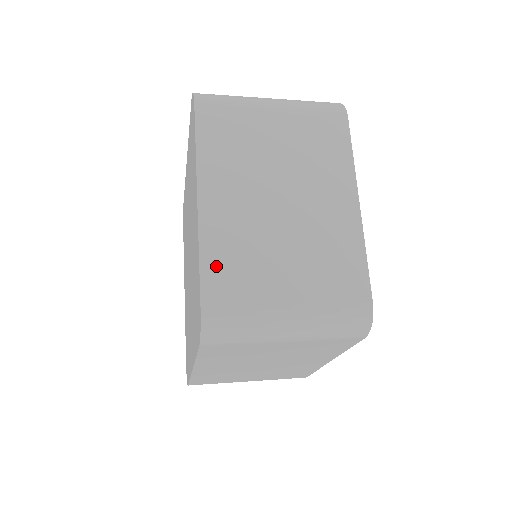
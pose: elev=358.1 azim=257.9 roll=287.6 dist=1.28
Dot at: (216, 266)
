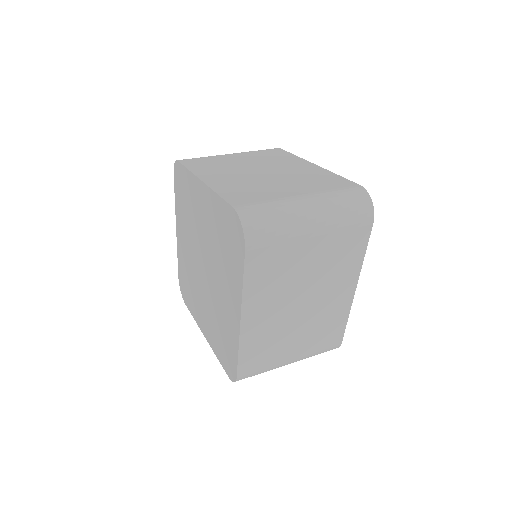
Dot at: (249, 354)
